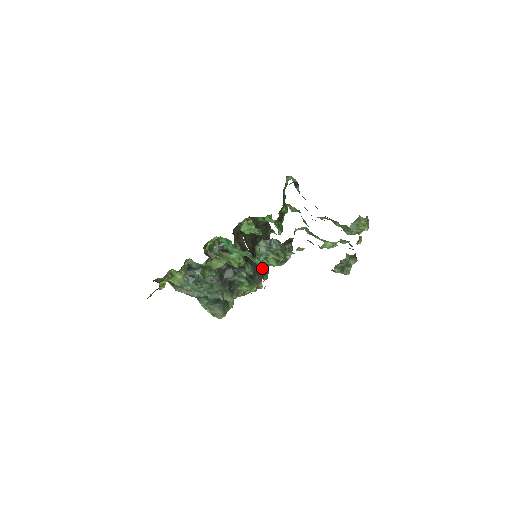
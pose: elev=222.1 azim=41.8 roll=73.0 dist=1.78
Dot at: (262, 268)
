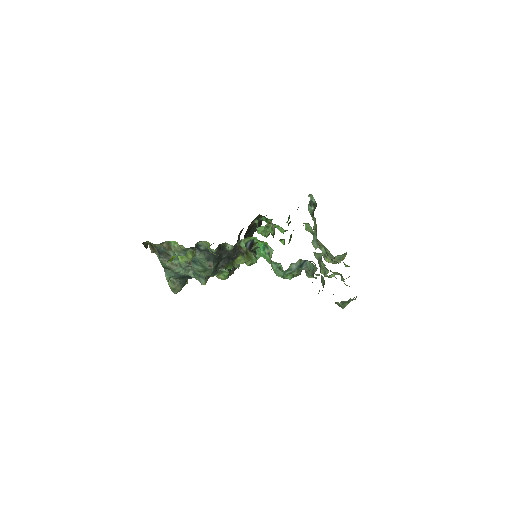
Dot at: occluded
